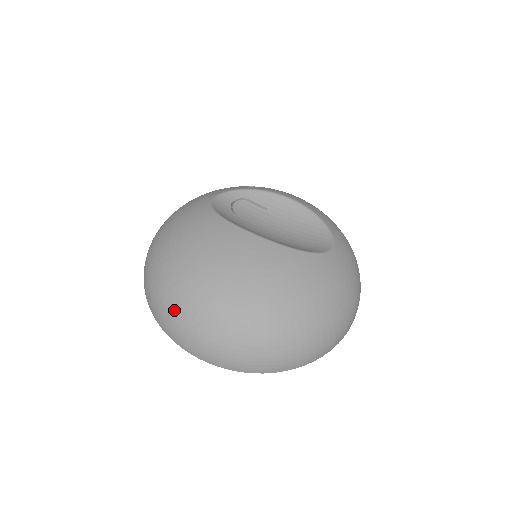
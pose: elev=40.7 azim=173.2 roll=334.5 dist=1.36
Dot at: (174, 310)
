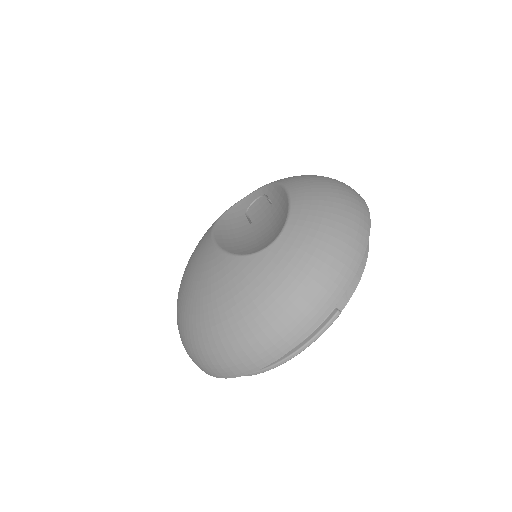
Dot at: occluded
